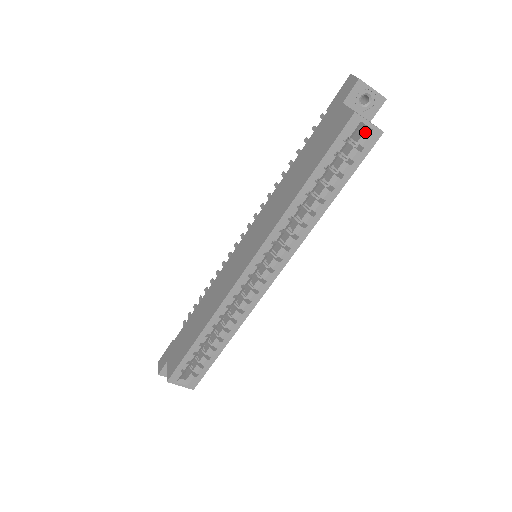
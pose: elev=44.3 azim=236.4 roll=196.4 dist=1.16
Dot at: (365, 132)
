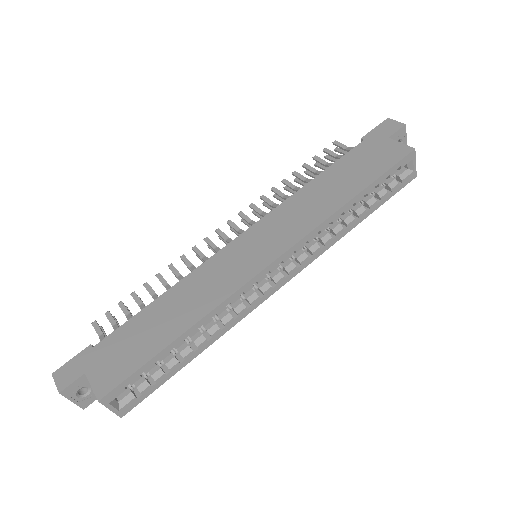
Dot at: (407, 170)
